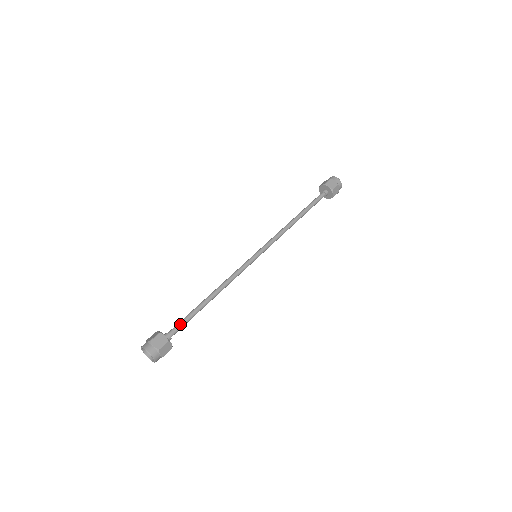
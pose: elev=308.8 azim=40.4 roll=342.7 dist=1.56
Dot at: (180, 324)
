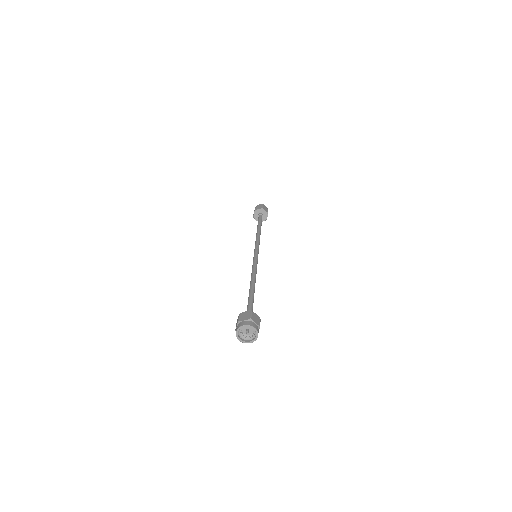
Dot at: (249, 306)
